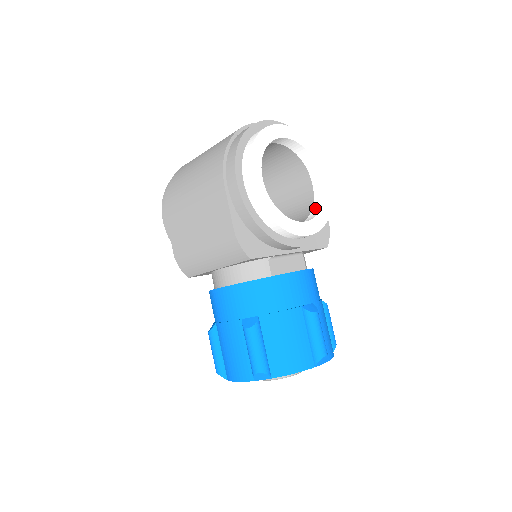
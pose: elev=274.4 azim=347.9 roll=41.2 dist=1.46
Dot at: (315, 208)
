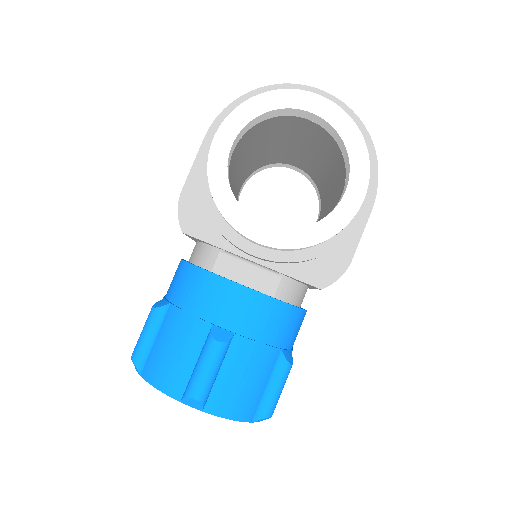
Dot at: occluded
